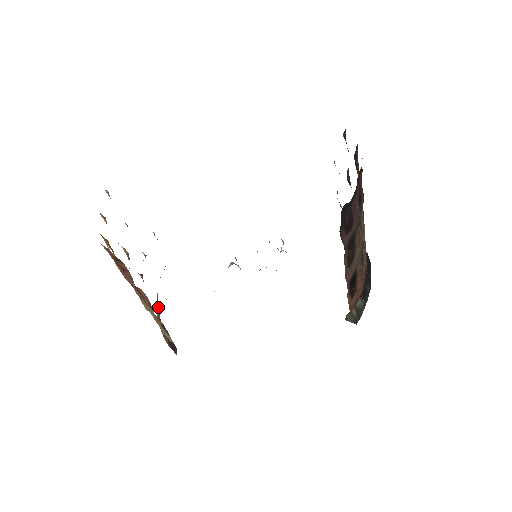
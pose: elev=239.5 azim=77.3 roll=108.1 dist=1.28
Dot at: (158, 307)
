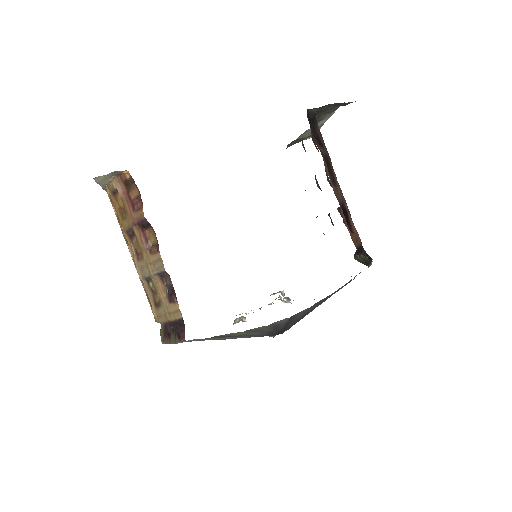
Dot at: (162, 328)
